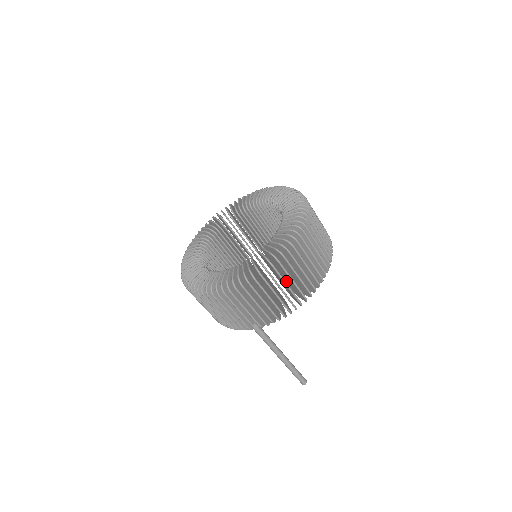
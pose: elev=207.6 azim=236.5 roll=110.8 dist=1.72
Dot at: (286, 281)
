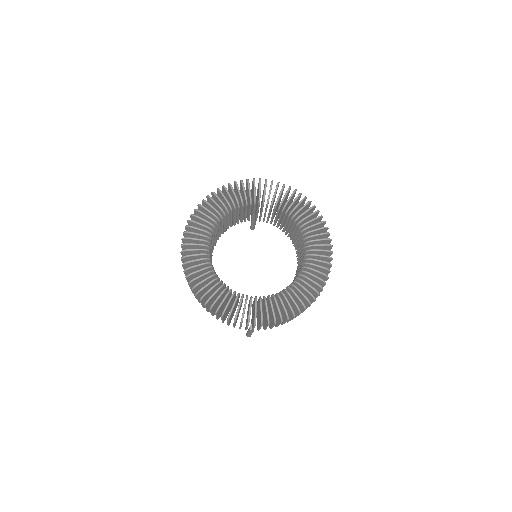
Dot at: occluded
